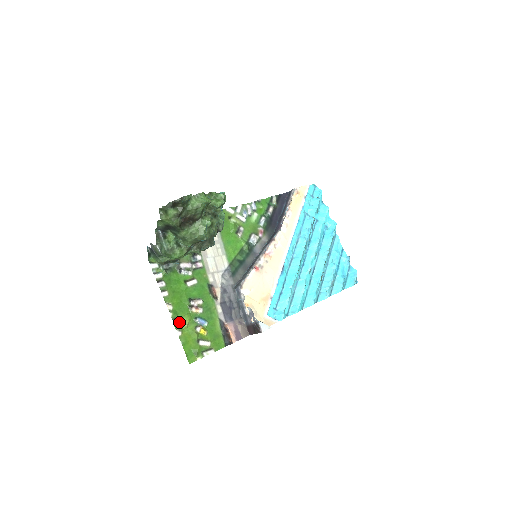
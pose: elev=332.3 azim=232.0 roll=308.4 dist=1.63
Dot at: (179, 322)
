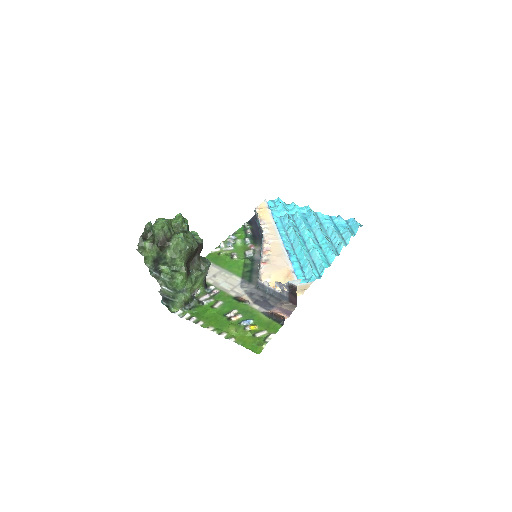
Dot at: (227, 333)
